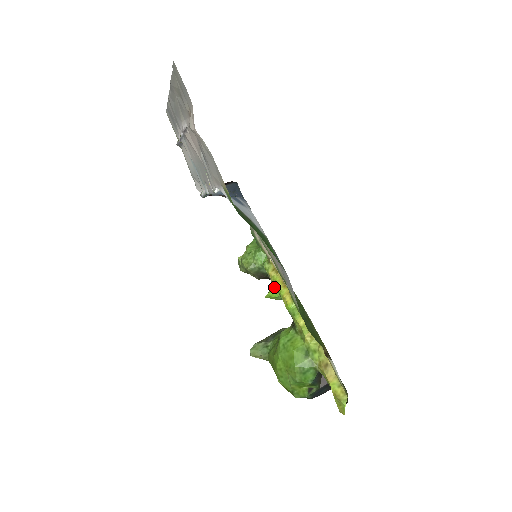
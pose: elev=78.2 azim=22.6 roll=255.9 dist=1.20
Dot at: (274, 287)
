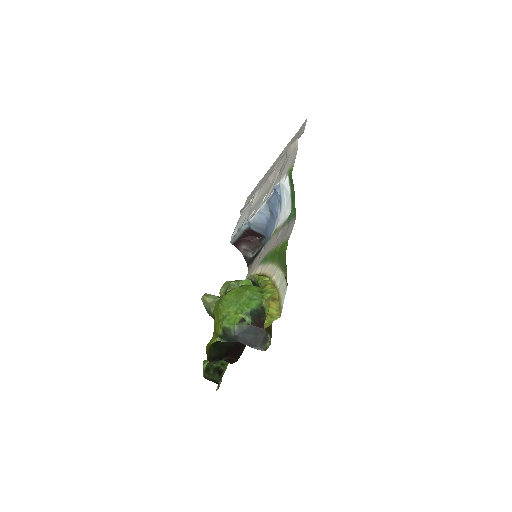
Dot at: occluded
